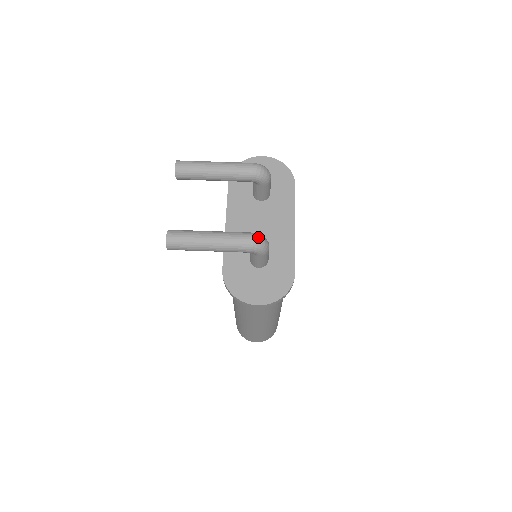
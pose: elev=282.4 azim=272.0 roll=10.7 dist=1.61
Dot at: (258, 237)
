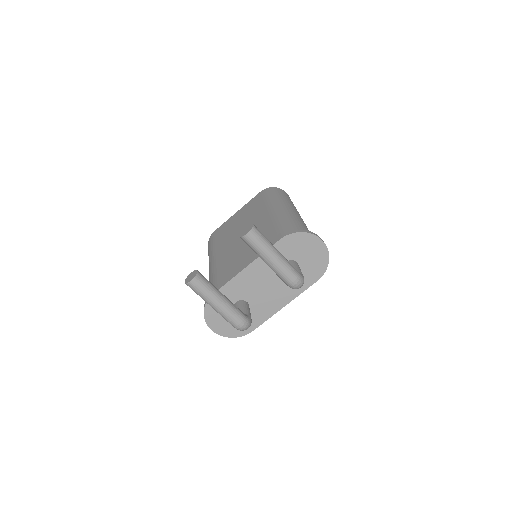
Dot at: (245, 327)
